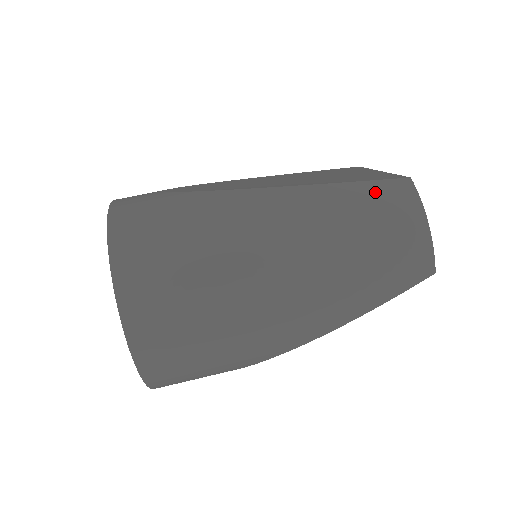
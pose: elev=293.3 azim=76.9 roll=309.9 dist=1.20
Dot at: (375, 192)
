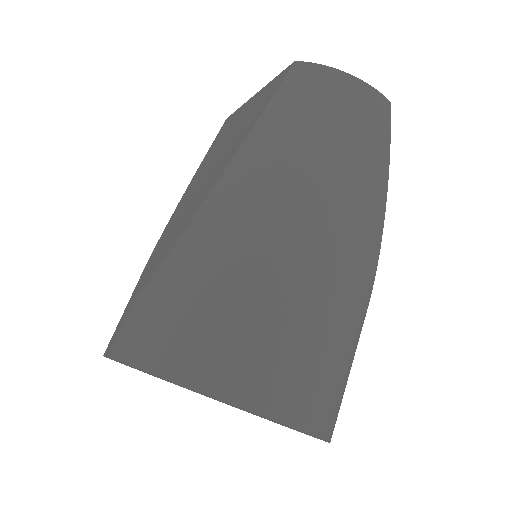
Dot at: (290, 95)
